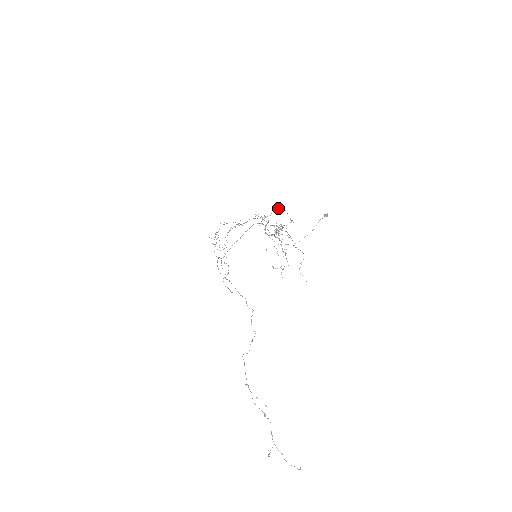
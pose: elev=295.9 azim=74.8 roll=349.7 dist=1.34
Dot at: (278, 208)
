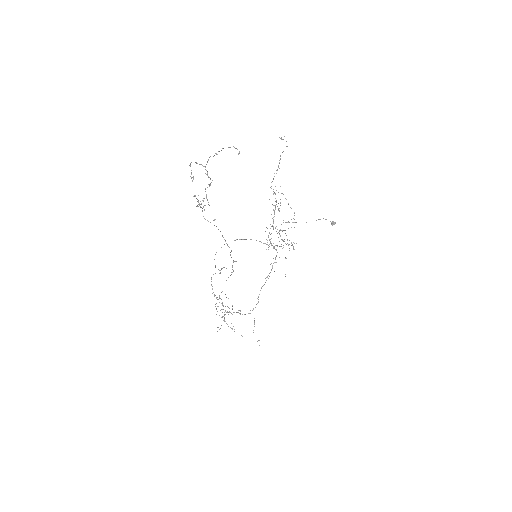
Dot at: occluded
